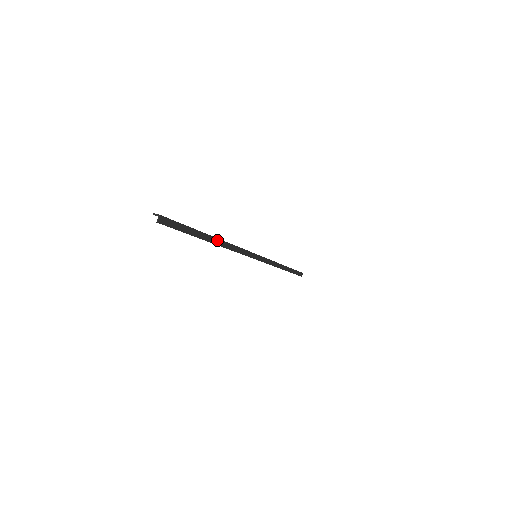
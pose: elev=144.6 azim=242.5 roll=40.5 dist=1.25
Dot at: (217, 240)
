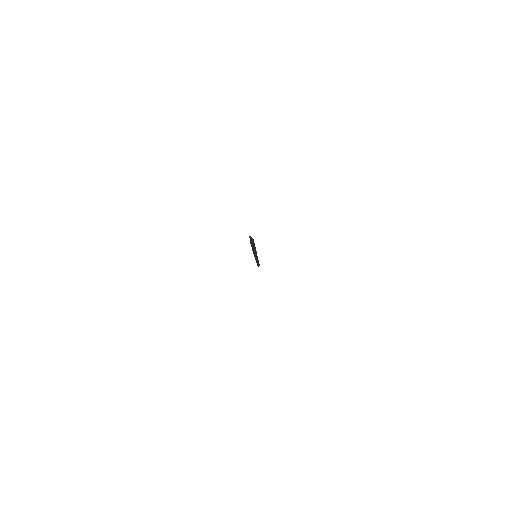
Dot at: (255, 249)
